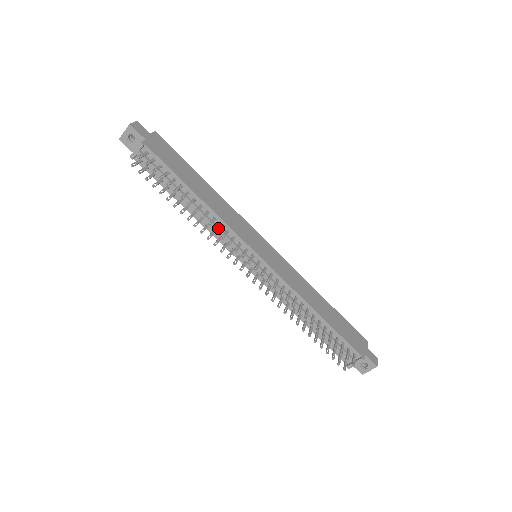
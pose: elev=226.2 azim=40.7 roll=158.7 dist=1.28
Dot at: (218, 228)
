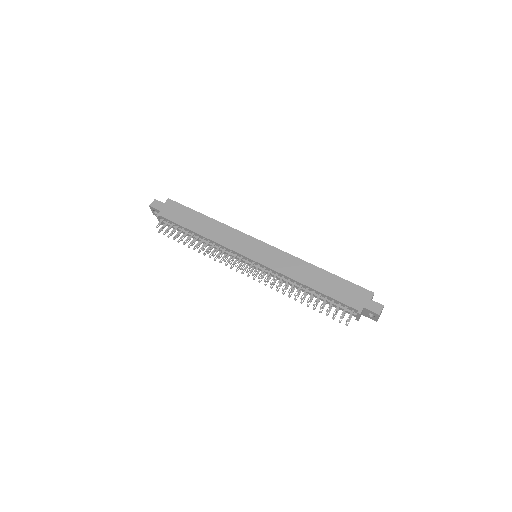
Dot at: (216, 251)
